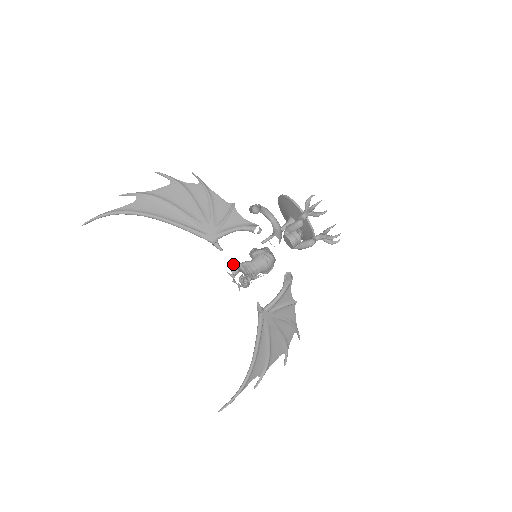
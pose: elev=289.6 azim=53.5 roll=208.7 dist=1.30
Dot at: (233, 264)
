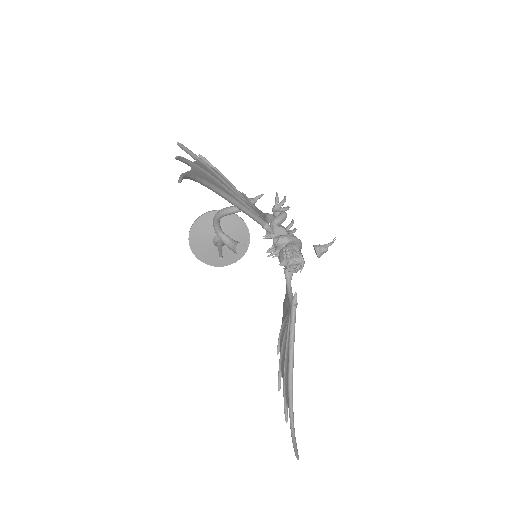
Dot at: (286, 247)
